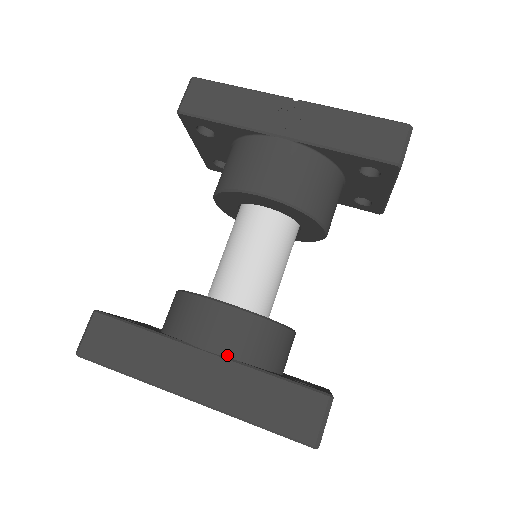
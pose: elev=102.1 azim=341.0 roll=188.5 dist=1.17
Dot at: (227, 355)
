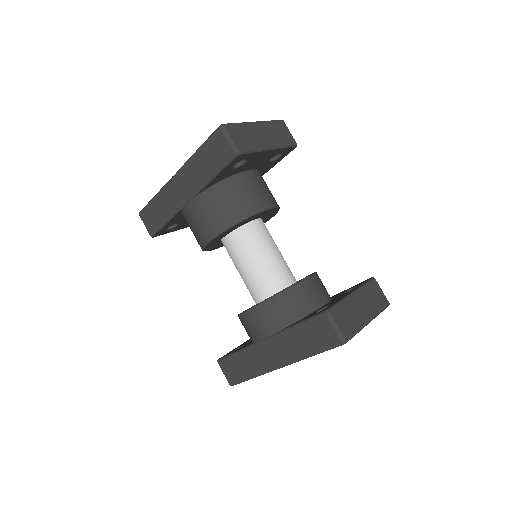
Dot at: (274, 332)
